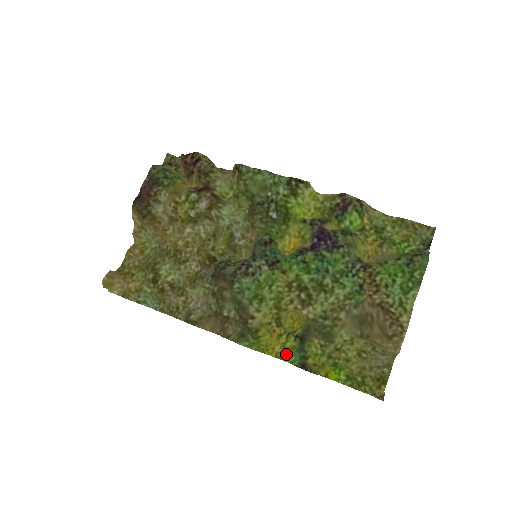
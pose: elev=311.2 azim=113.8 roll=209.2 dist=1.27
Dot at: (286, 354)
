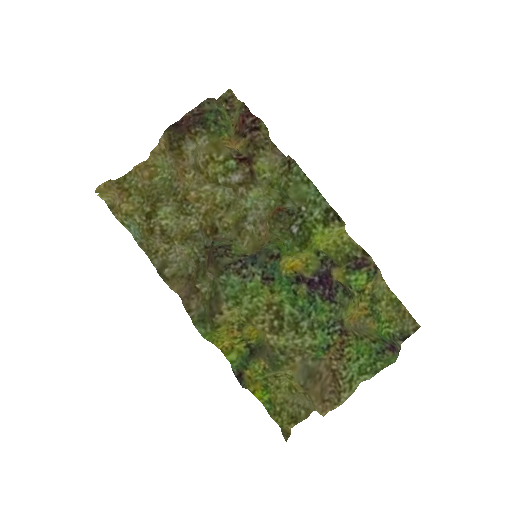
Dot at: (231, 352)
